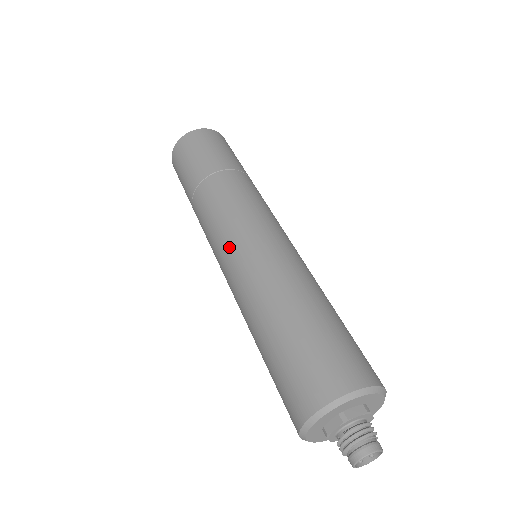
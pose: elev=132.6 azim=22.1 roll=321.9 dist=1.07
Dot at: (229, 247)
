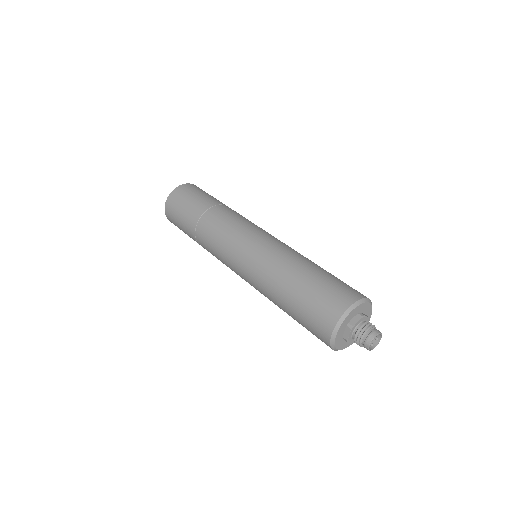
Dot at: (236, 260)
